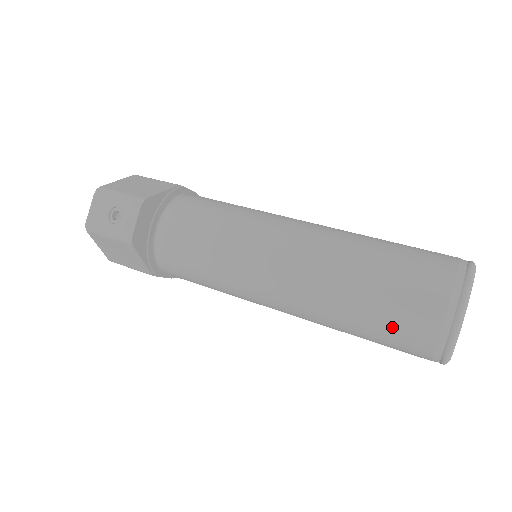
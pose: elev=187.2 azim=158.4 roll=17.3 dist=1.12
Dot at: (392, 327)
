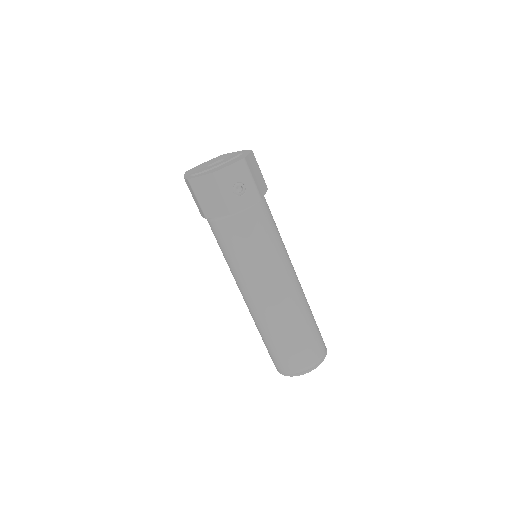
Dot at: (286, 353)
